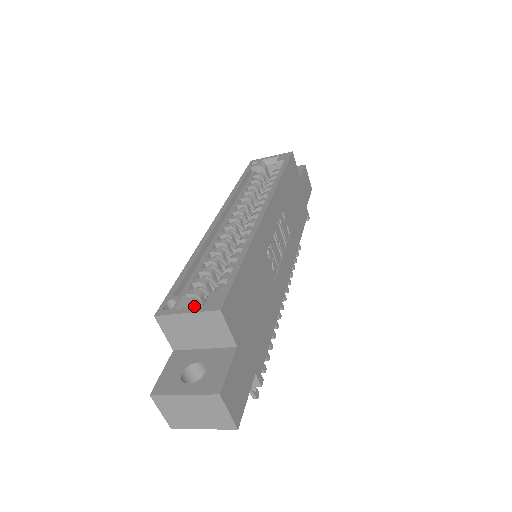
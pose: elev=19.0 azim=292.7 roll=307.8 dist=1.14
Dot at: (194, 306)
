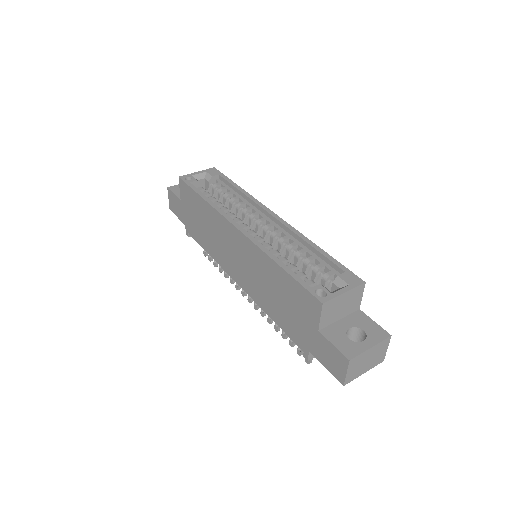
Dot at: occluded
